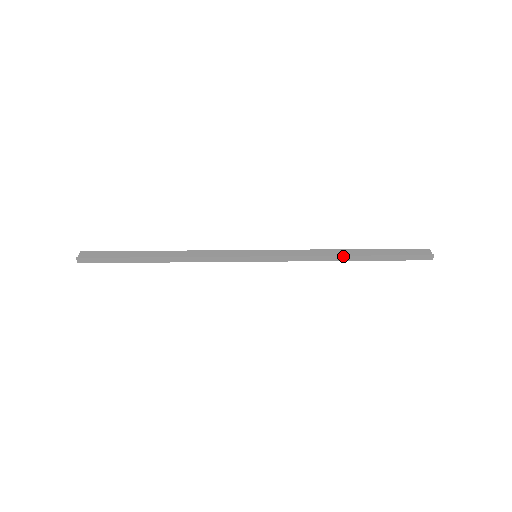
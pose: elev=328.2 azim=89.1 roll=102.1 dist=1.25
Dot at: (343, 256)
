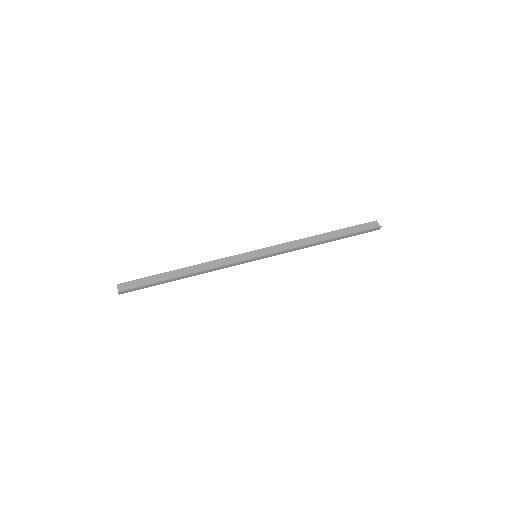
Dot at: (319, 242)
